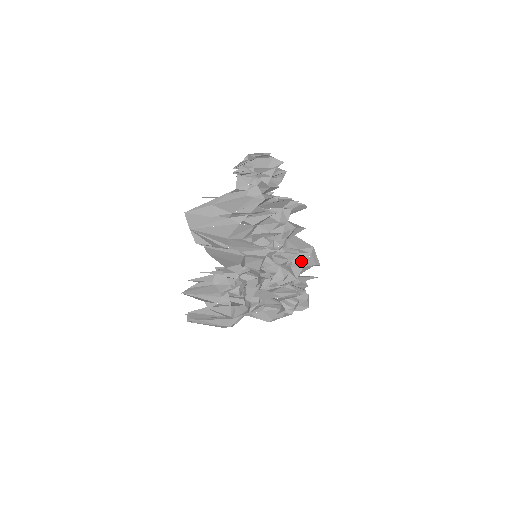
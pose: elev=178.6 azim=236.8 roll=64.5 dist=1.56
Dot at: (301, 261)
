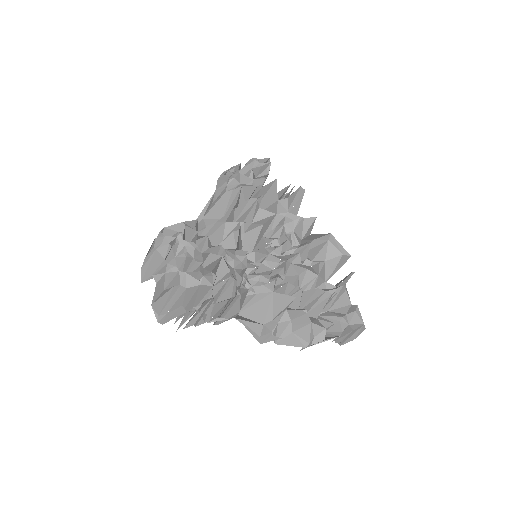
Dot at: (320, 254)
